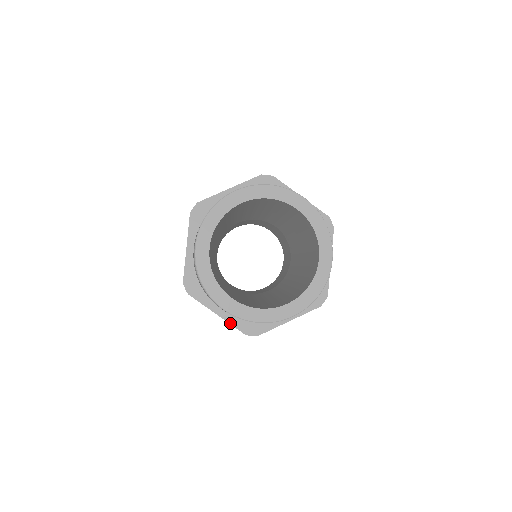
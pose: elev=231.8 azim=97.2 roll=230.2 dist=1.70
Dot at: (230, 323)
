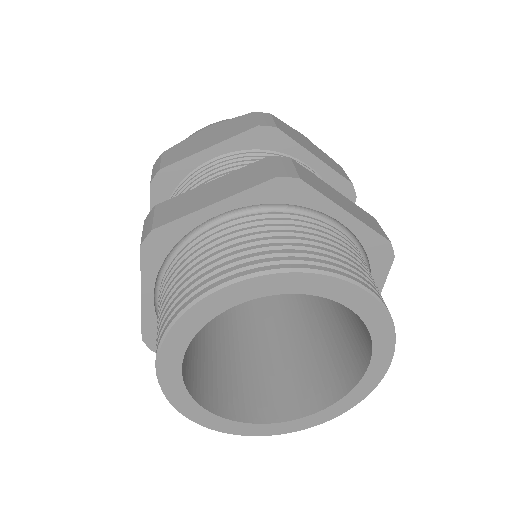
Dot at: occluded
